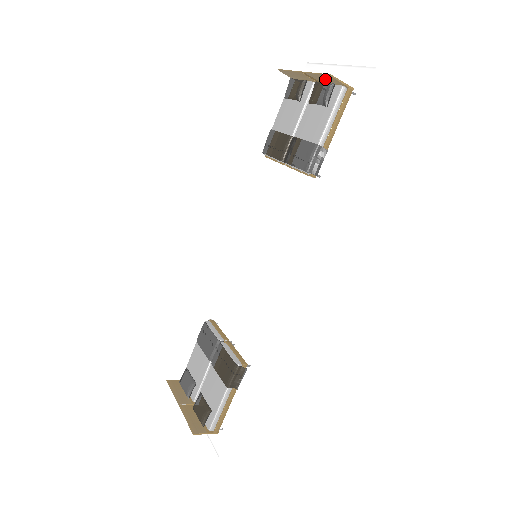
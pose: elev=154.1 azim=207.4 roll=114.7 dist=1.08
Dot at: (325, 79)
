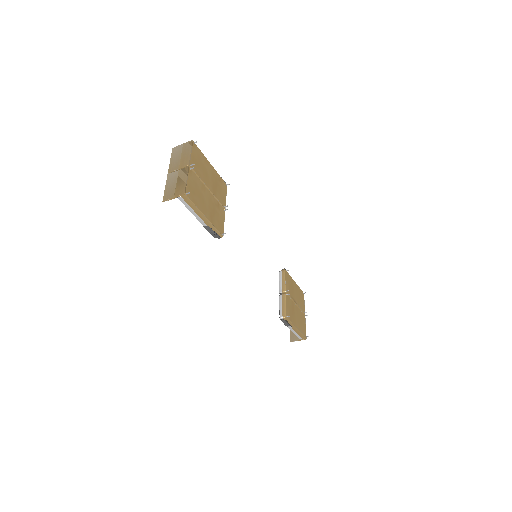
Dot at: (172, 187)
